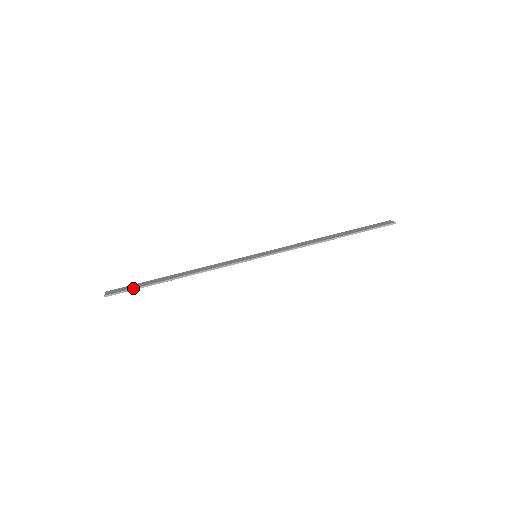
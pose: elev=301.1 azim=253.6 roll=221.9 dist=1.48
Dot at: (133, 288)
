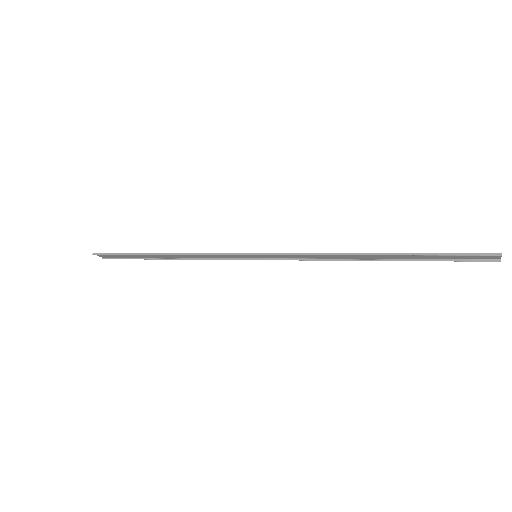
Dot at: (118, 253)
